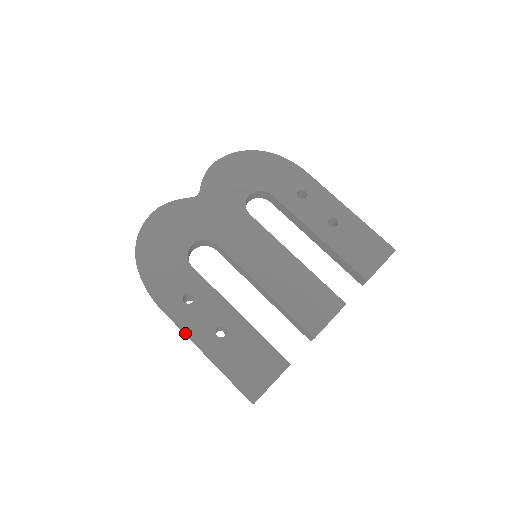
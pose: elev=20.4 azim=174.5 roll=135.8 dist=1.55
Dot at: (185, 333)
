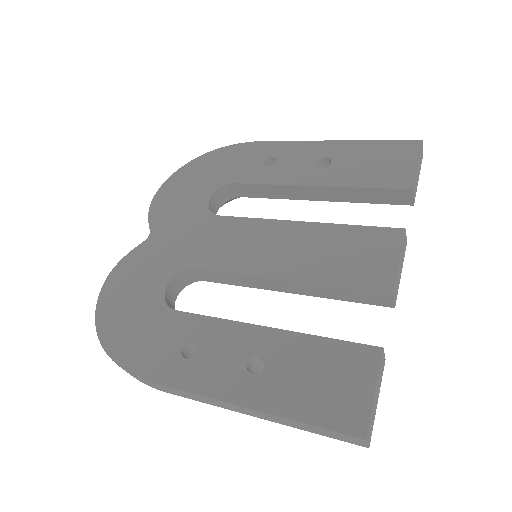
Dot at: (208, 400)
